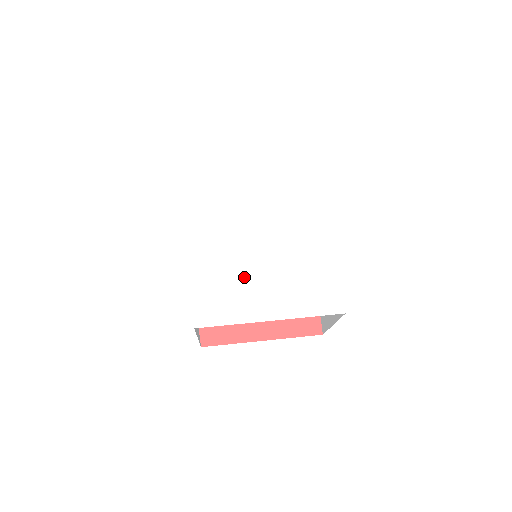
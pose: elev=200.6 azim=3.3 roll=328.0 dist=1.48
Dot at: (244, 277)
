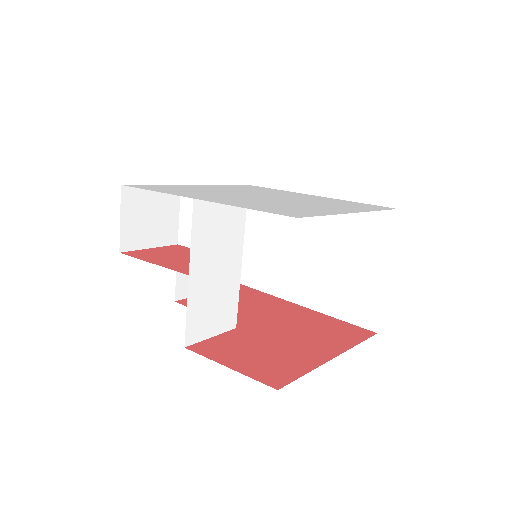
Dot at: (286, 204)
